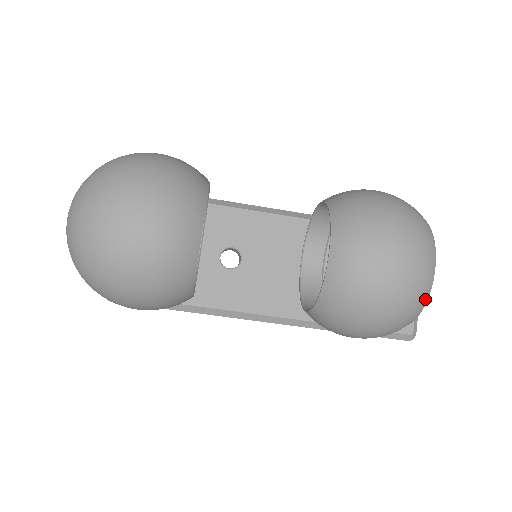
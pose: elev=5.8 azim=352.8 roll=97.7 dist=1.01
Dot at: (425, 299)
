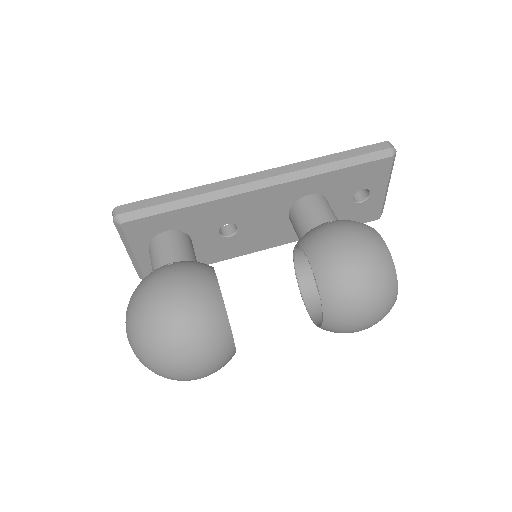
Dot at: occluded
